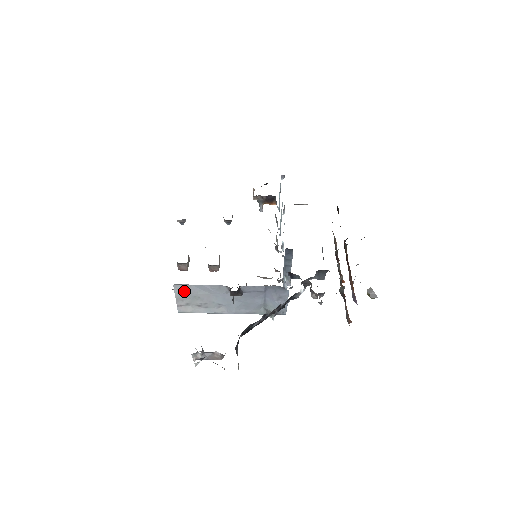
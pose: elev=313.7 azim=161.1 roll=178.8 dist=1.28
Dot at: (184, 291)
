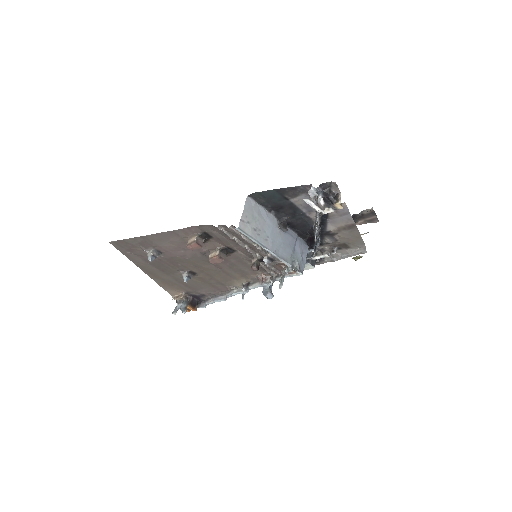
Dot at: (251, 208)
